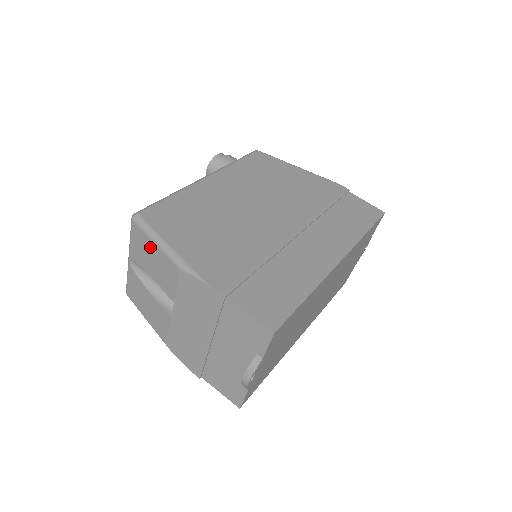
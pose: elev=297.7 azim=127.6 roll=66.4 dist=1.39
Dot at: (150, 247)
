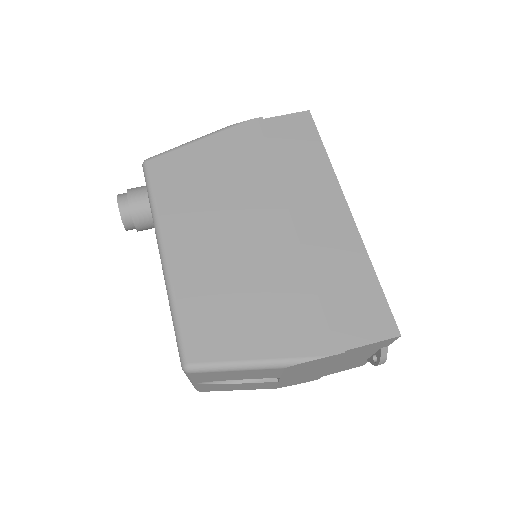
Dot at: (229, 373)
